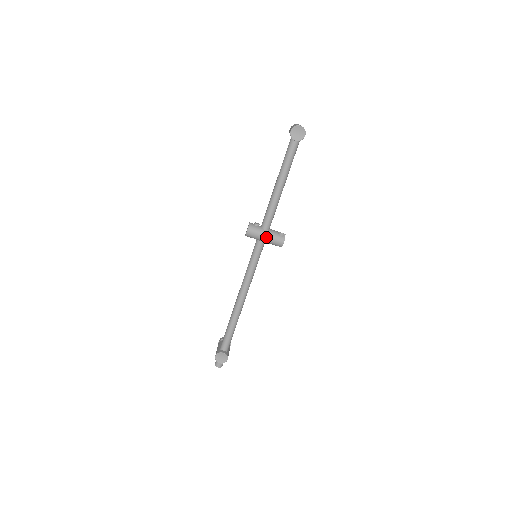
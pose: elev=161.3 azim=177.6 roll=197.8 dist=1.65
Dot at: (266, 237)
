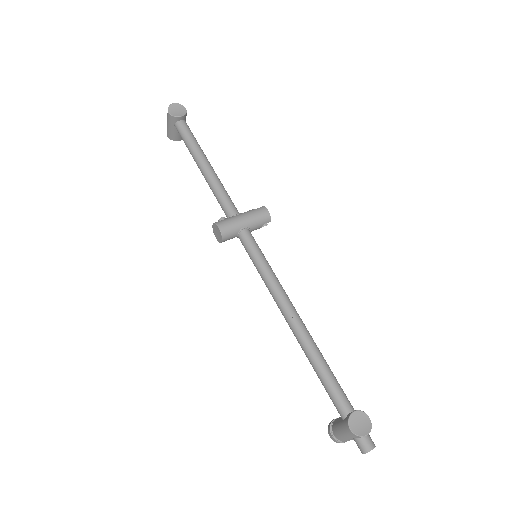
Dot at: (245, 218)
